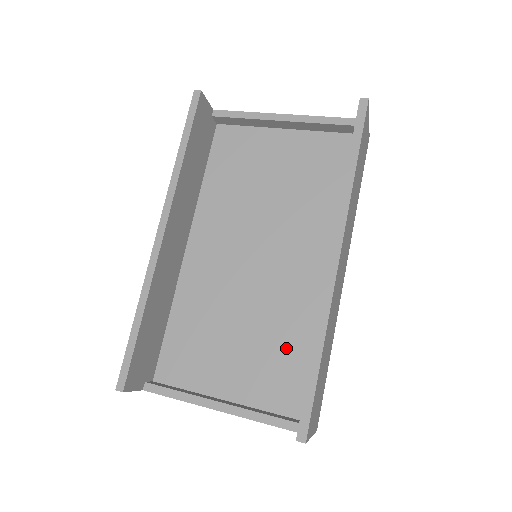
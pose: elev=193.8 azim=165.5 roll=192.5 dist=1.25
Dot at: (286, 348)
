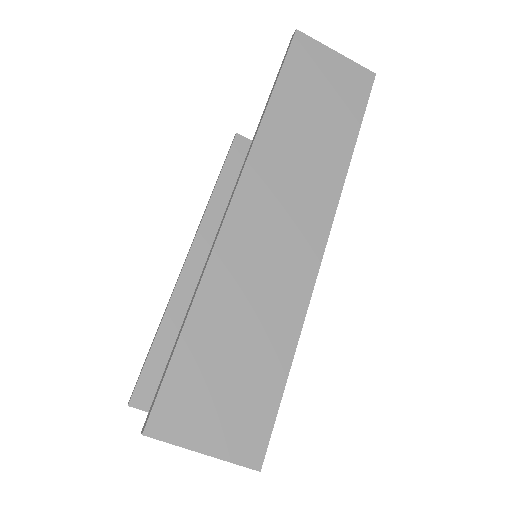
Dot at: occluded
